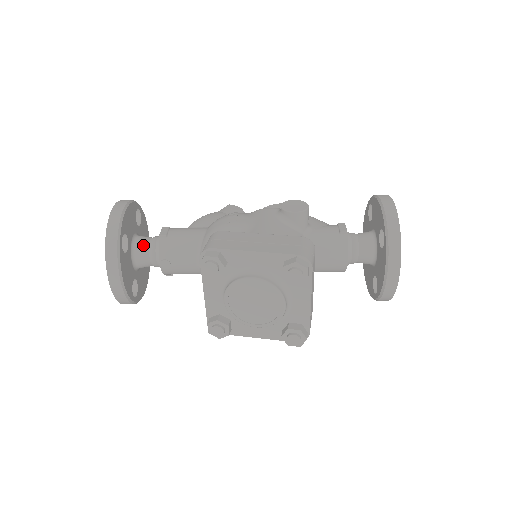
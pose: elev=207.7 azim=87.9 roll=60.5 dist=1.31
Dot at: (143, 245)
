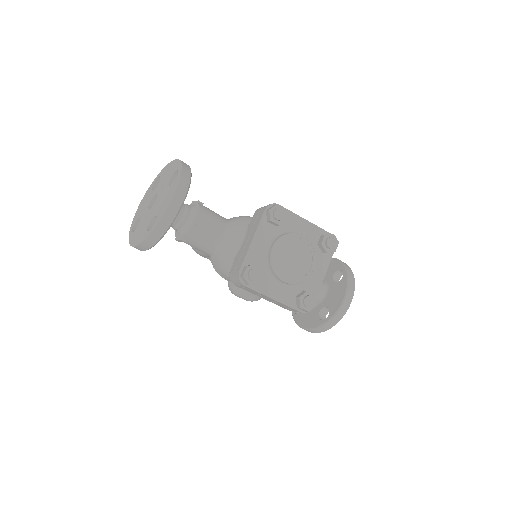
Dot at: occluded
